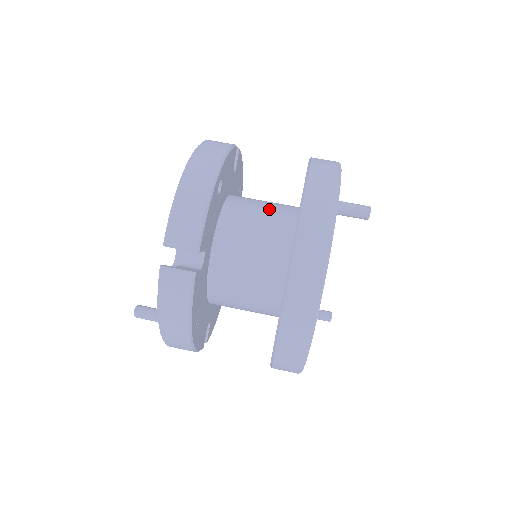
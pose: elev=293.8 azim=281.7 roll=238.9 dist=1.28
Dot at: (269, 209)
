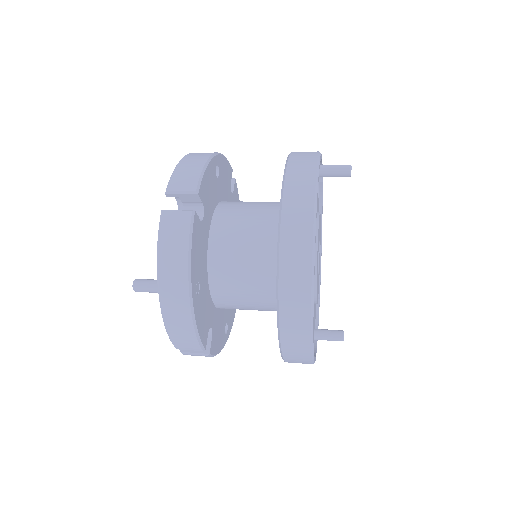
Dot at: occluded
